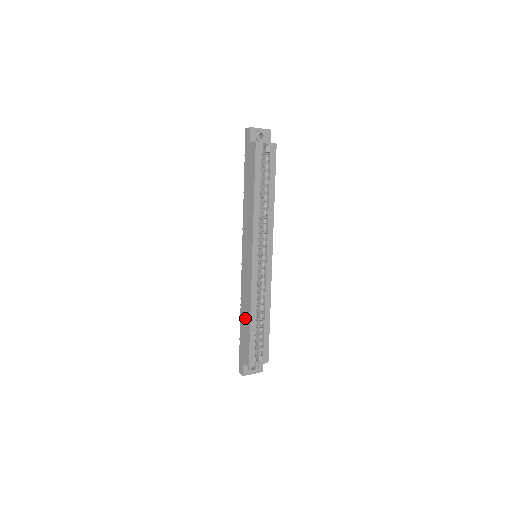
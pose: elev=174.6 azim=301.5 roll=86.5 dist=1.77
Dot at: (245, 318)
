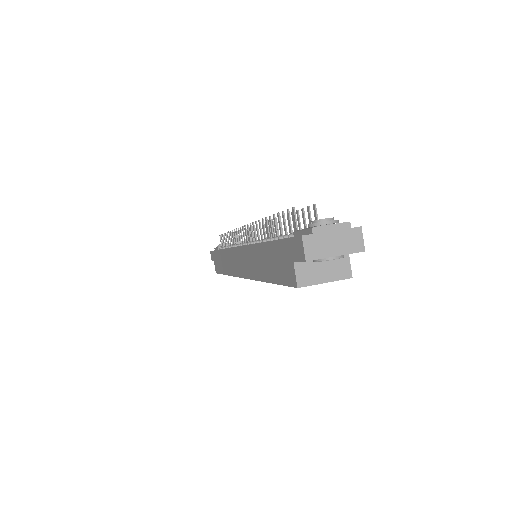
Dot at: (222, 263)
